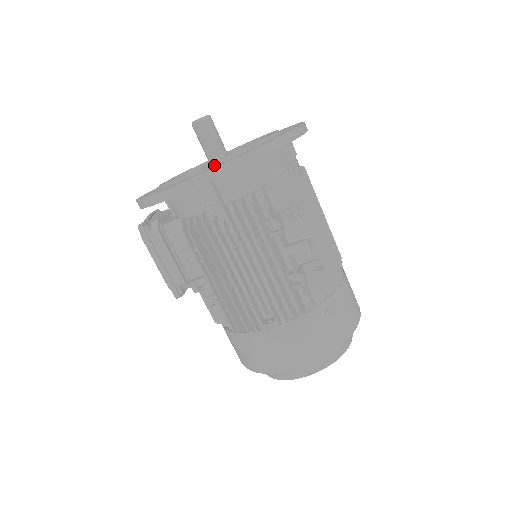
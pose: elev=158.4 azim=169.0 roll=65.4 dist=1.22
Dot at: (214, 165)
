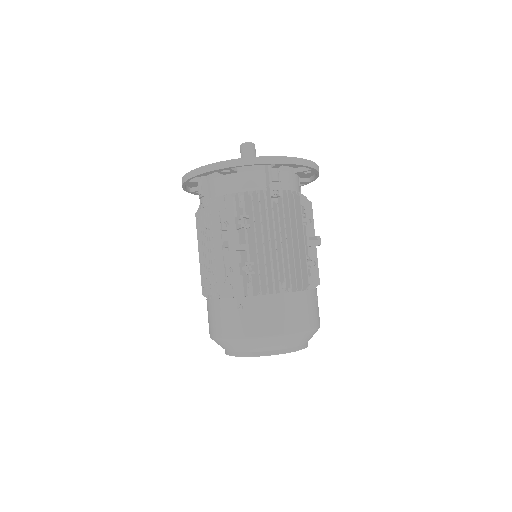
Dot at: occluded
